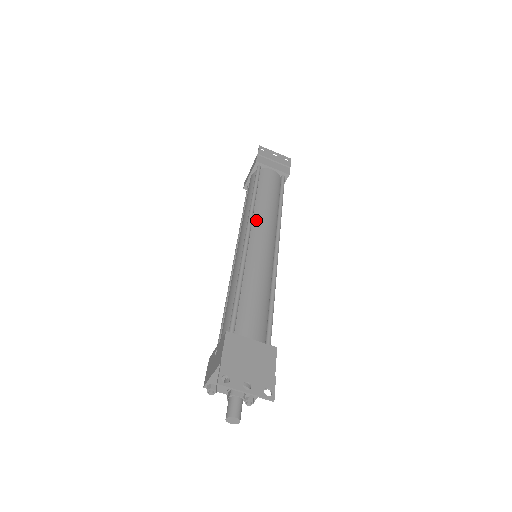
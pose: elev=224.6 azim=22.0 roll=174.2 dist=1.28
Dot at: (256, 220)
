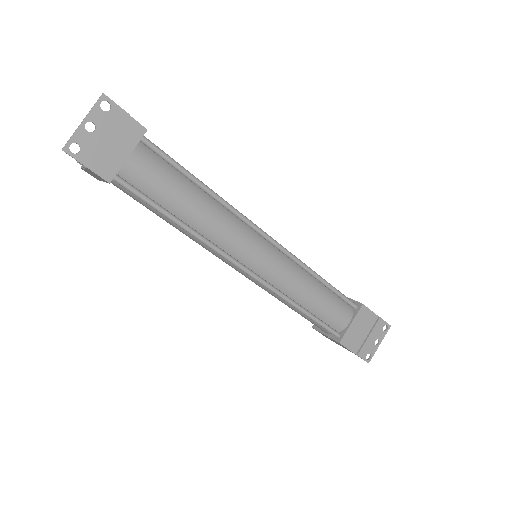
Dot at: (228, 248)
